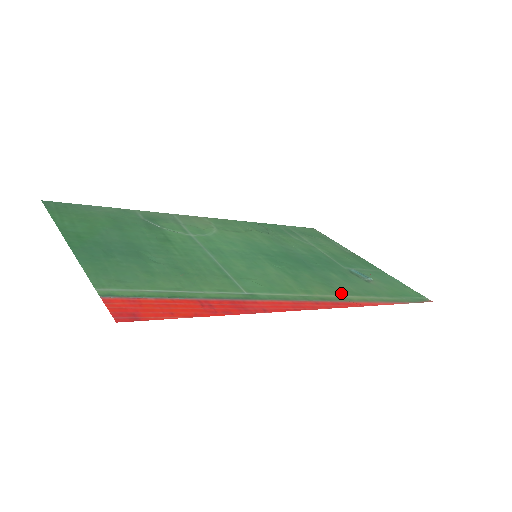
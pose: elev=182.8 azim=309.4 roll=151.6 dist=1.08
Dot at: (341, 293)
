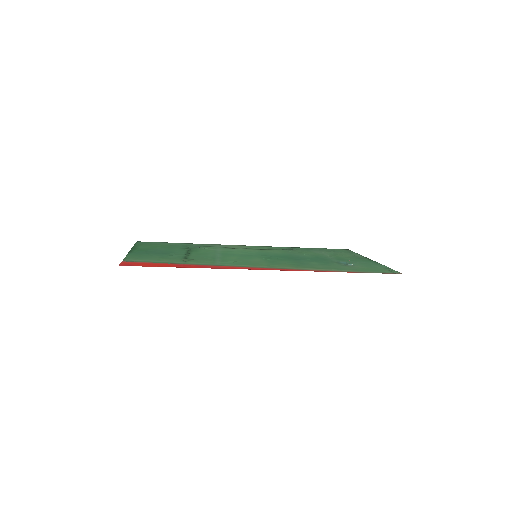
Dot at: (302, 267)
